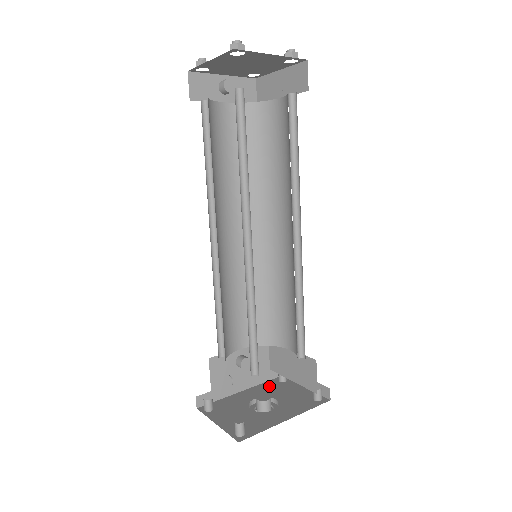
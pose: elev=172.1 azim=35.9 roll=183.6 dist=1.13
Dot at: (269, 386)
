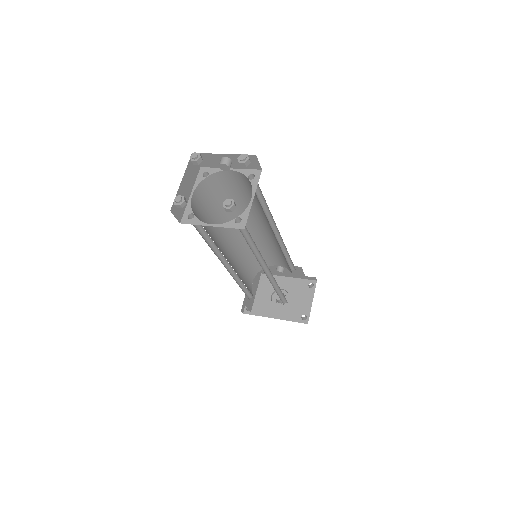
Dot at: (299, 284)
